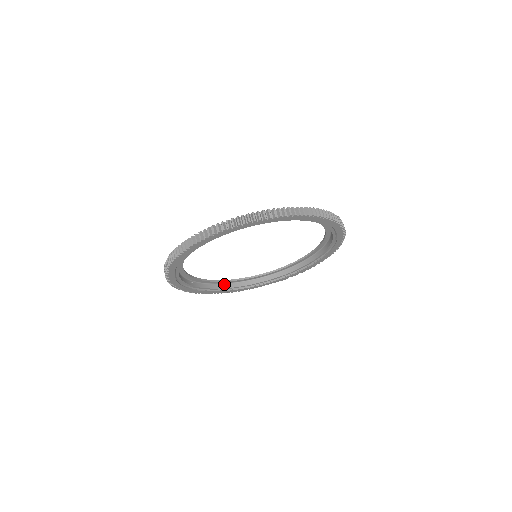
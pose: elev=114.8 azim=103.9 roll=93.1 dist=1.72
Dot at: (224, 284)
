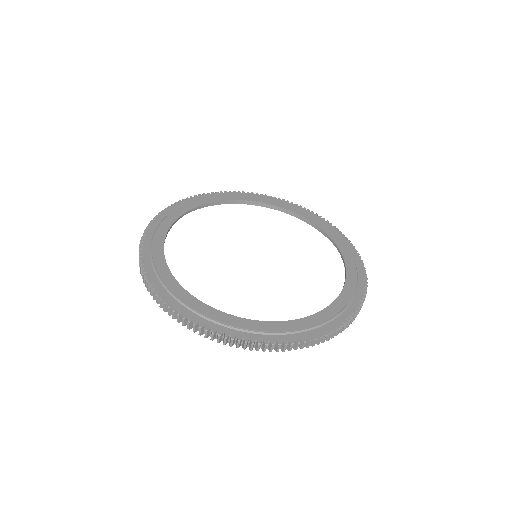
Dot at: occluded
